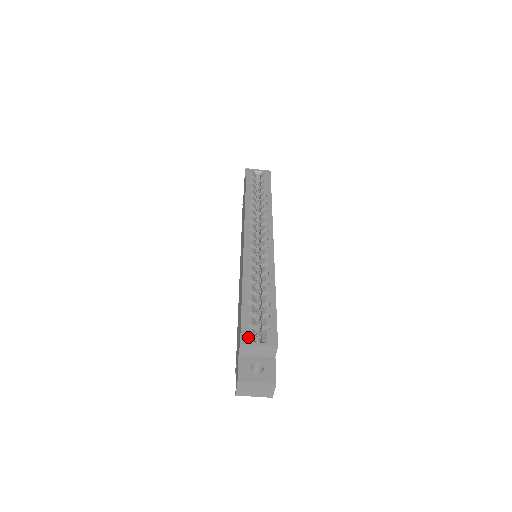
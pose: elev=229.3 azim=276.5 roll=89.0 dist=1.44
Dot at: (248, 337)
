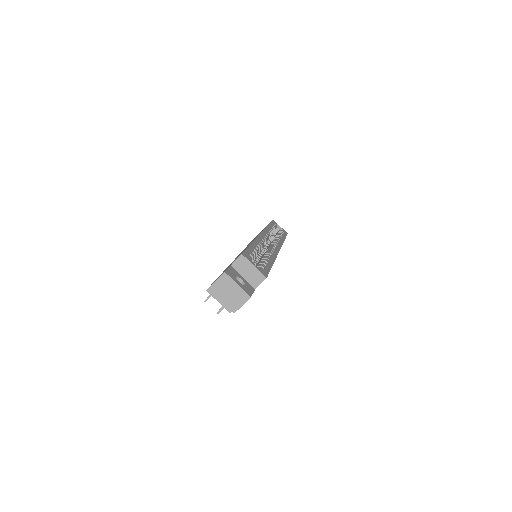
Dot at: (248, 257)
